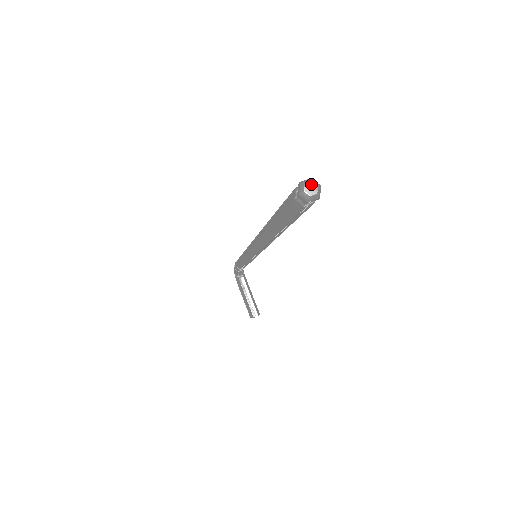
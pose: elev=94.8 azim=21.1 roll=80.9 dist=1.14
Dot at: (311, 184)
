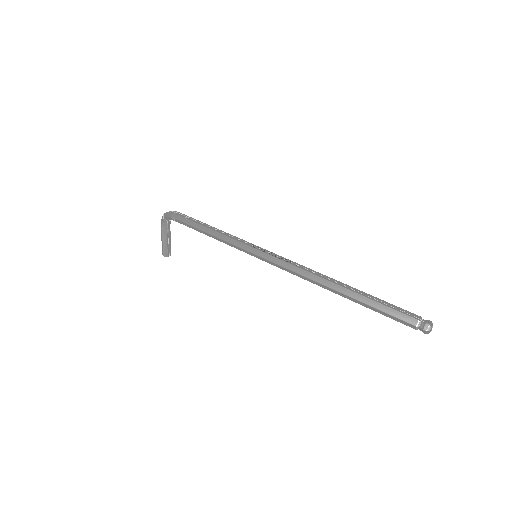
Dot at: occluded
